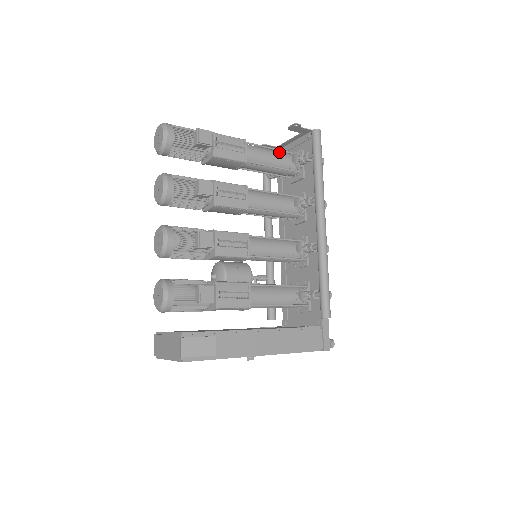
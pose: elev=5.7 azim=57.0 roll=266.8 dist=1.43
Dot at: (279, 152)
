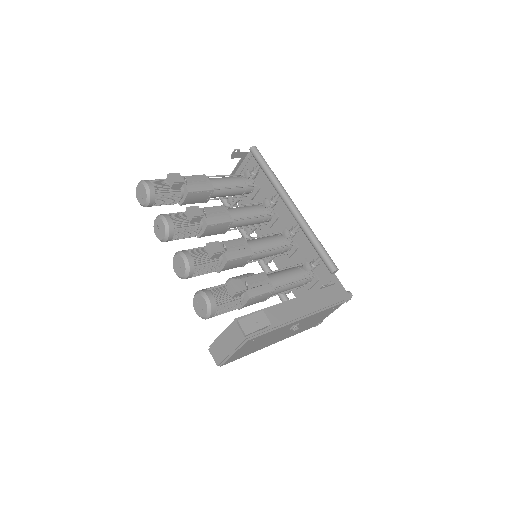
Dot at: (233, 177)
